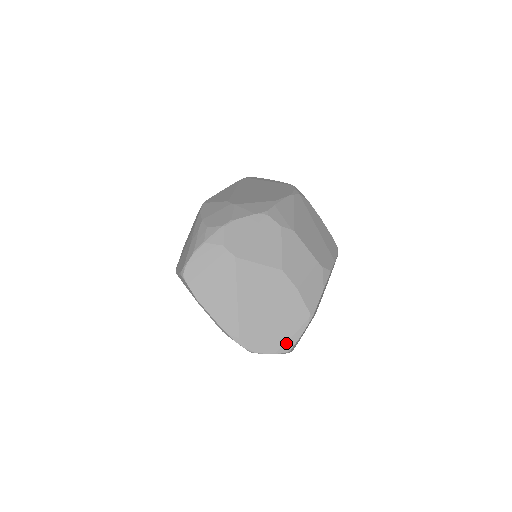
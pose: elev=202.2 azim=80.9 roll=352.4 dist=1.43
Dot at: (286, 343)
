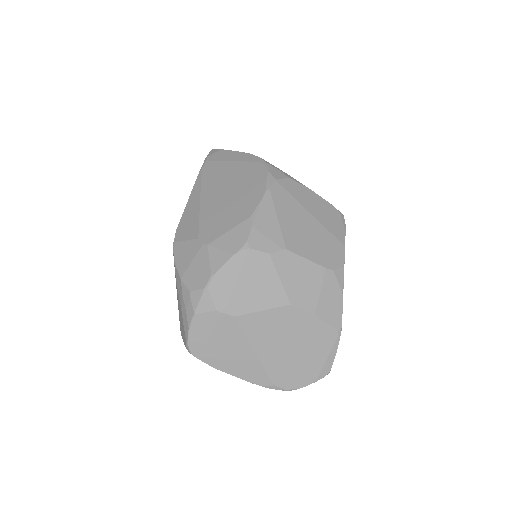
Dot at: (323, 368)
